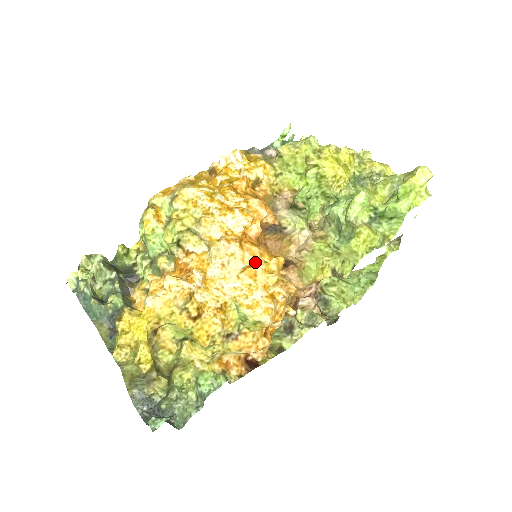
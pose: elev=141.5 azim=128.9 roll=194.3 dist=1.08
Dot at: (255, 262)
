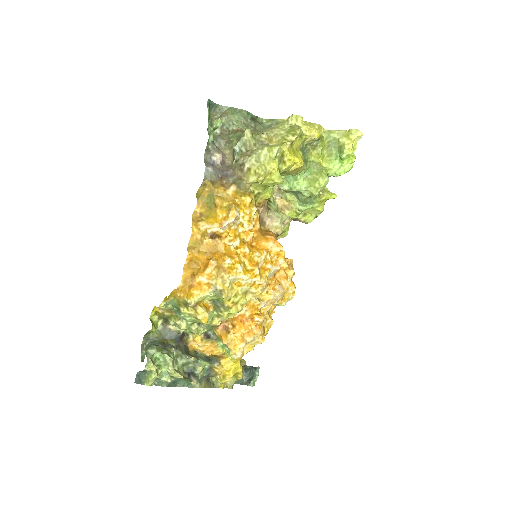
Dot at: (288, 282)
